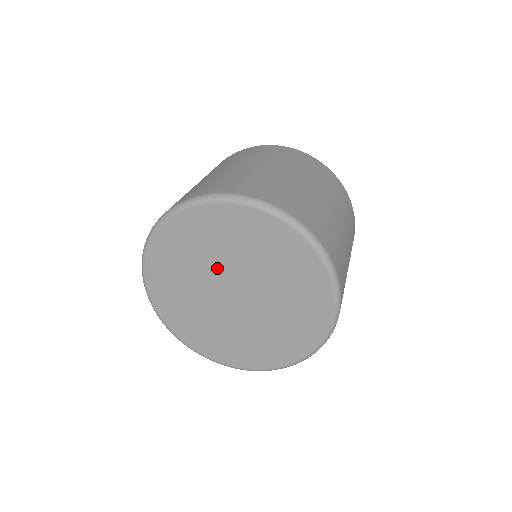
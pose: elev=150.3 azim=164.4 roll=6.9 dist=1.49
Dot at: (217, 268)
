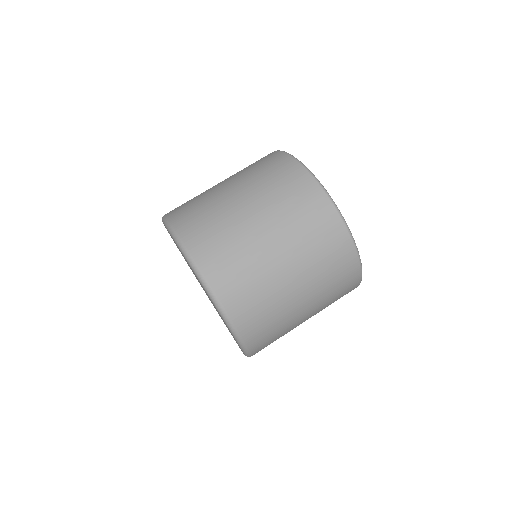
Dot at: occluded
